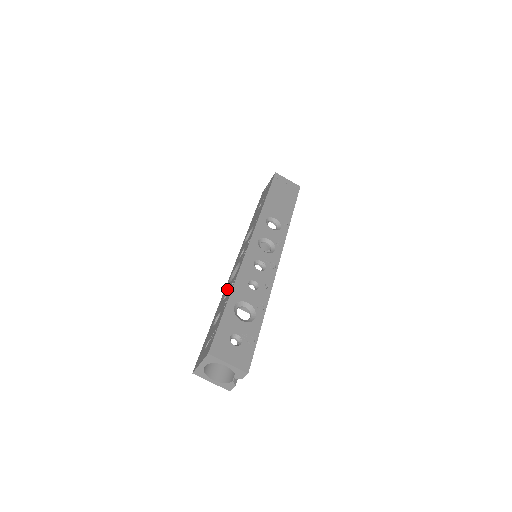
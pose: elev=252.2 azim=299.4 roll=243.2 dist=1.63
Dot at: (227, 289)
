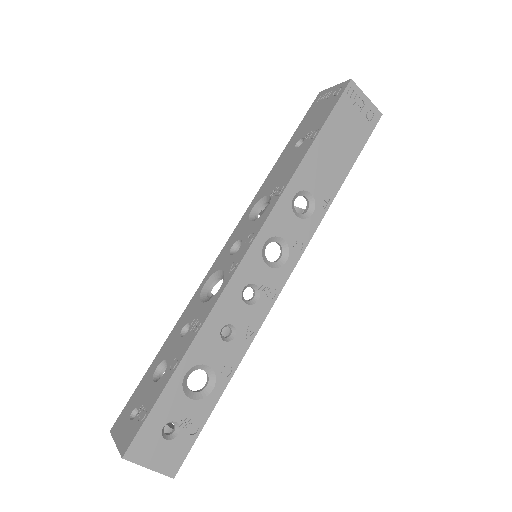
Dot at: (192, 313)
